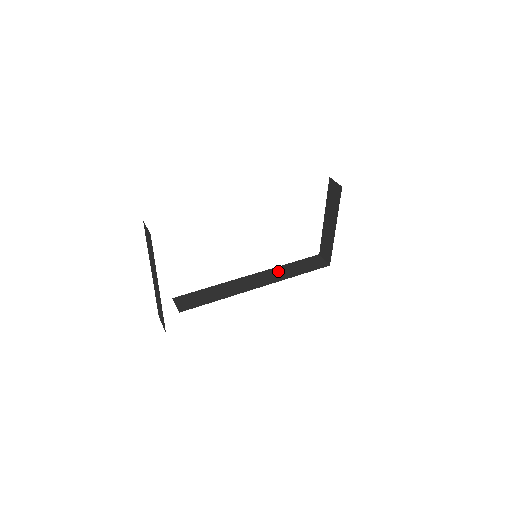
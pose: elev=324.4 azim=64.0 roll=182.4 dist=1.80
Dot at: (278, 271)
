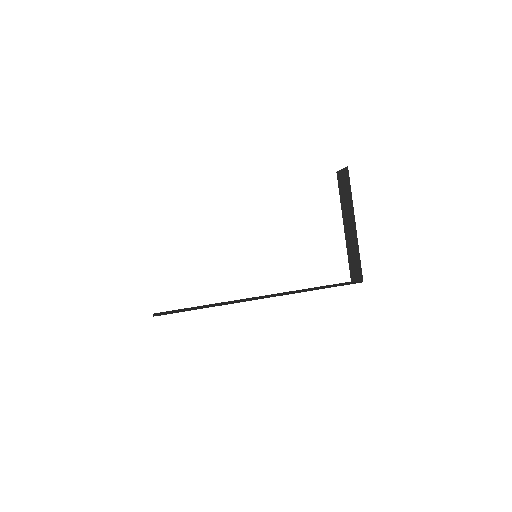
Dot at: (294, 291)
